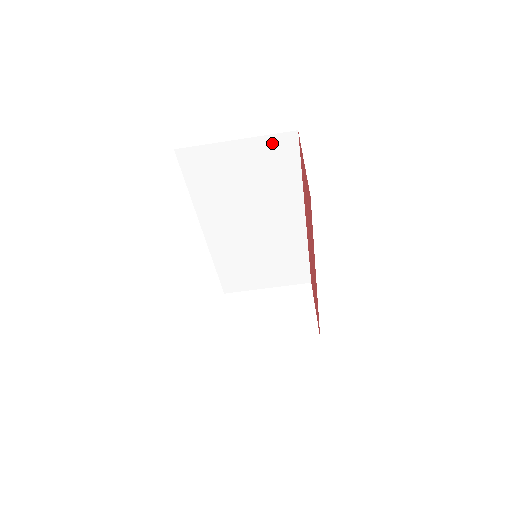
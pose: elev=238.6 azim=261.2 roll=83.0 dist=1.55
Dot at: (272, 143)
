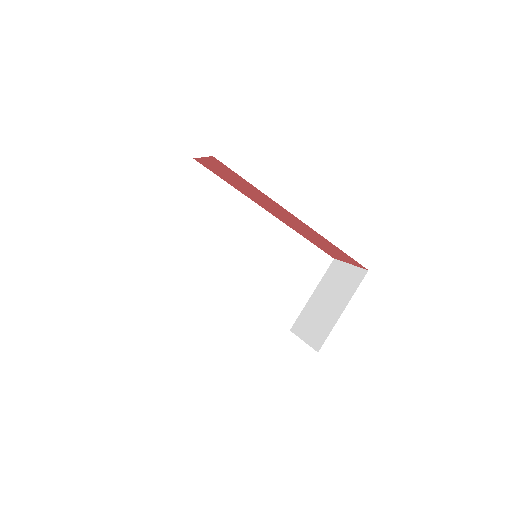
Dot at: (188, 181)
